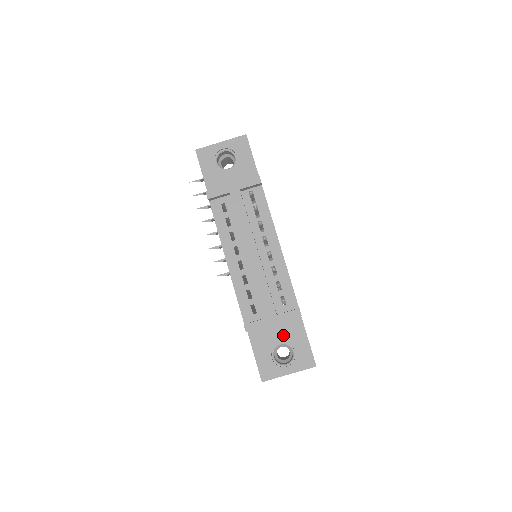
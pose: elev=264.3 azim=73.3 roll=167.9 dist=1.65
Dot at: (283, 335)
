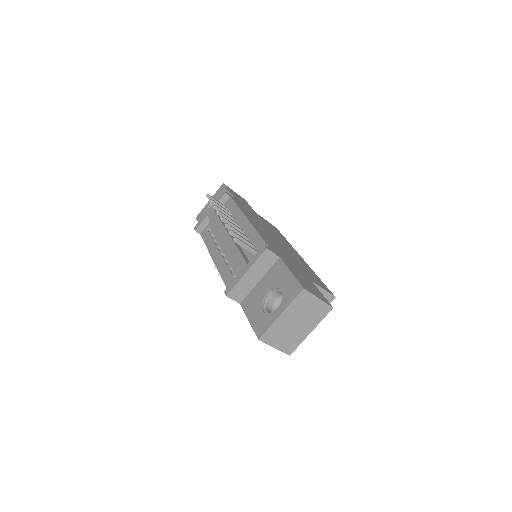
Dot at: (268, 284)
